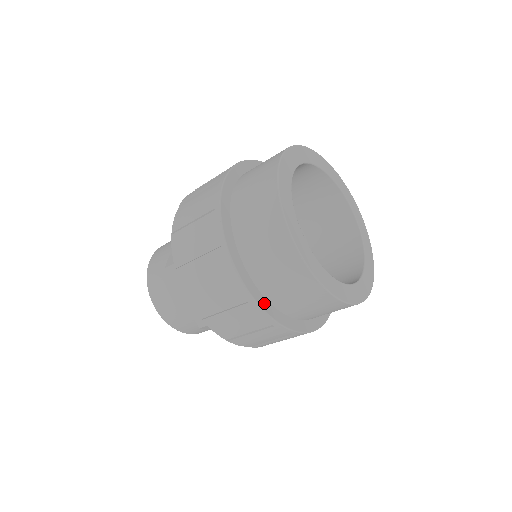
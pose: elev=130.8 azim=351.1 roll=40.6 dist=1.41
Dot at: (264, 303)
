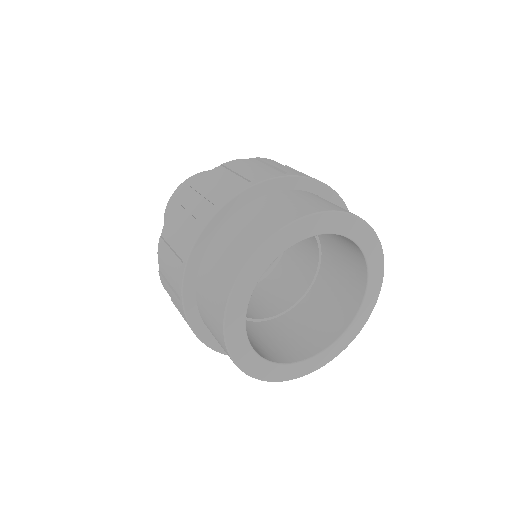
Dot at: (192, 311)
